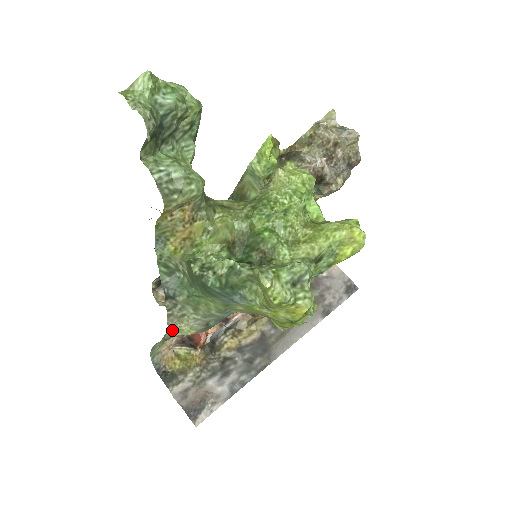
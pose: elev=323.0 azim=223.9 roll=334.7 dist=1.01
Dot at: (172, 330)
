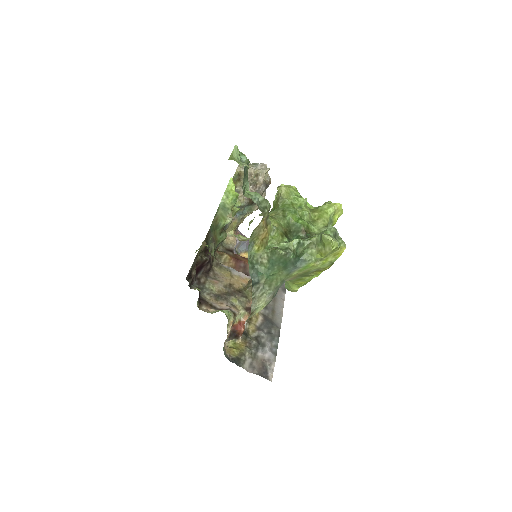
Dot at: (253, 310)
